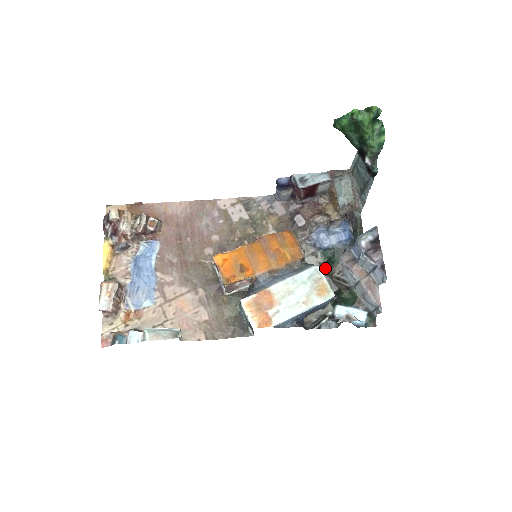
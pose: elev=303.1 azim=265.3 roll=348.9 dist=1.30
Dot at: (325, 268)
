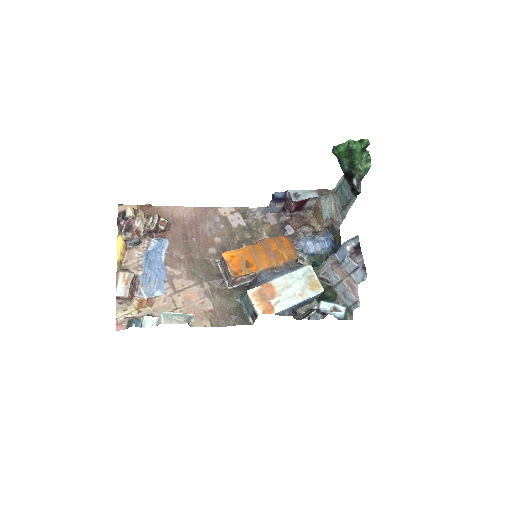
Dot at: occluded
